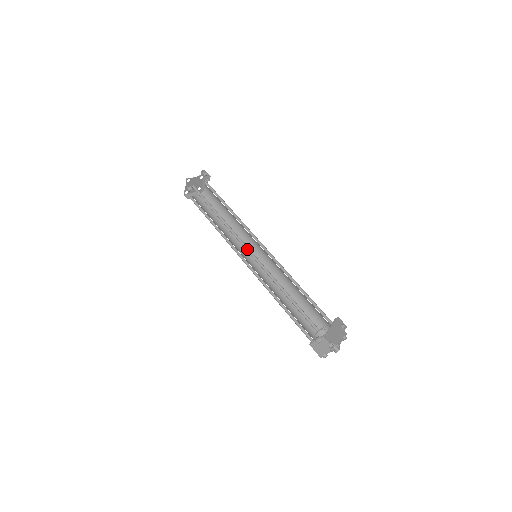
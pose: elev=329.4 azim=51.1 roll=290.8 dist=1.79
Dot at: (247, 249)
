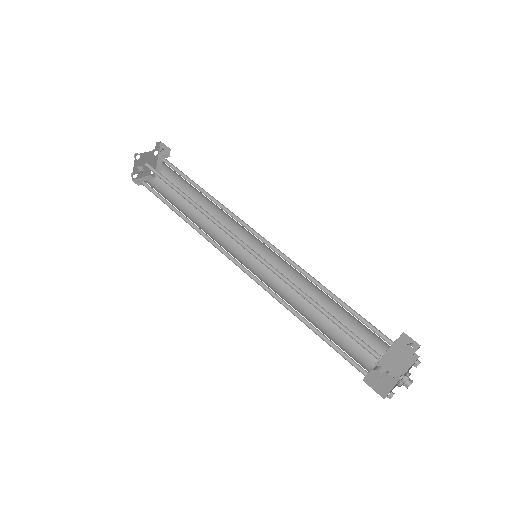
Dot at: (244, 246)
